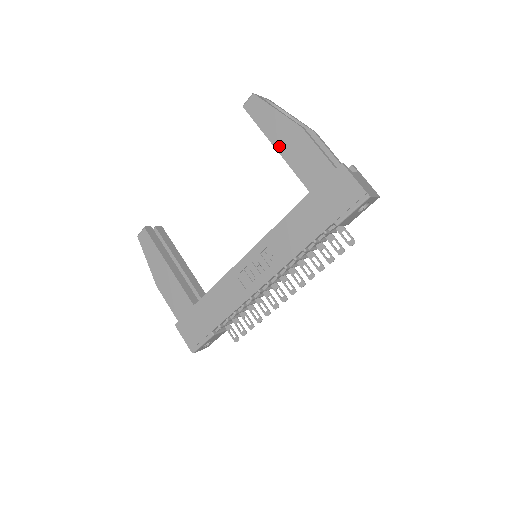
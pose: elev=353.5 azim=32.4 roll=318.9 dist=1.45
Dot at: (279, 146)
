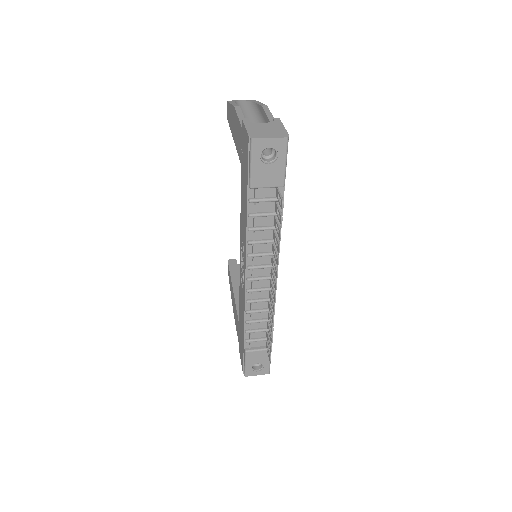
Dot at: (233, 135)
